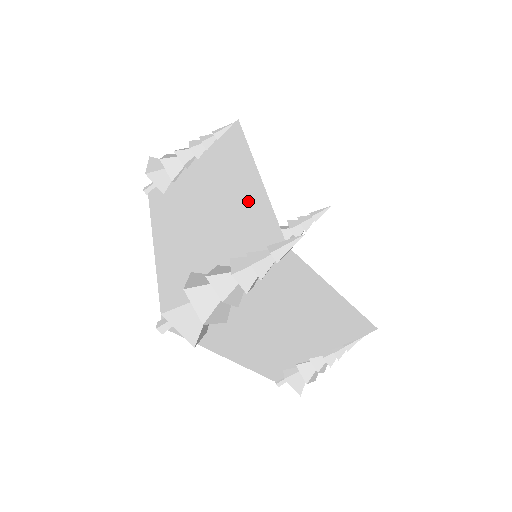
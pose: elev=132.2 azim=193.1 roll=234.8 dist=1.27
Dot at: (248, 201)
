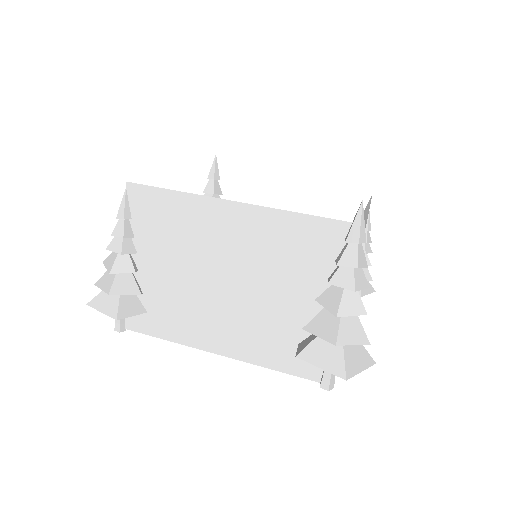
Dot at: (260, 231)
